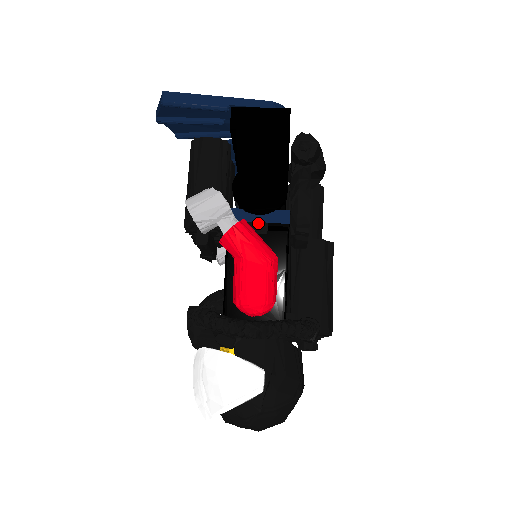
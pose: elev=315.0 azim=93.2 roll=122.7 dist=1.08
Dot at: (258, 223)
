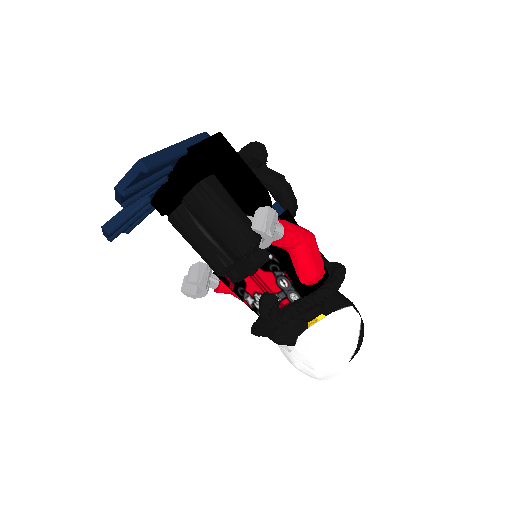
Dot at: occluded
